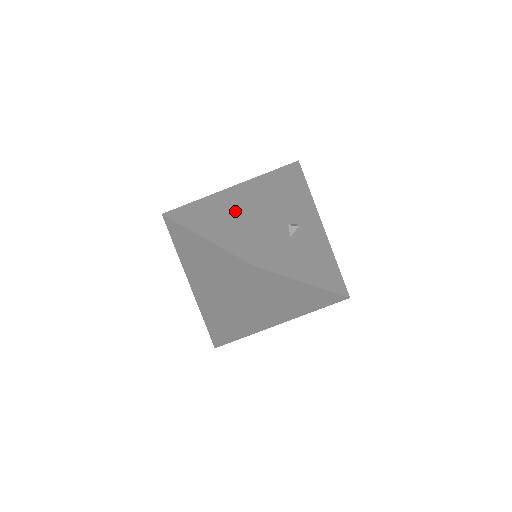
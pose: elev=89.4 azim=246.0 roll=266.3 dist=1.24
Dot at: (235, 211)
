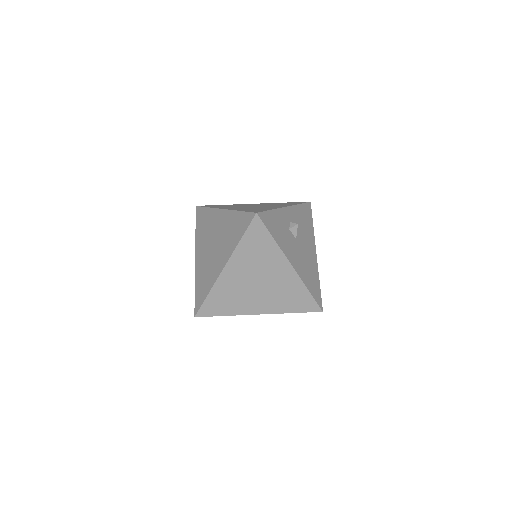
Dot at: (253, 206)
